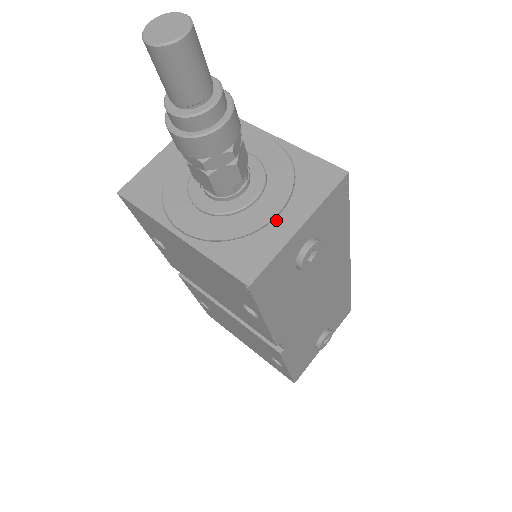
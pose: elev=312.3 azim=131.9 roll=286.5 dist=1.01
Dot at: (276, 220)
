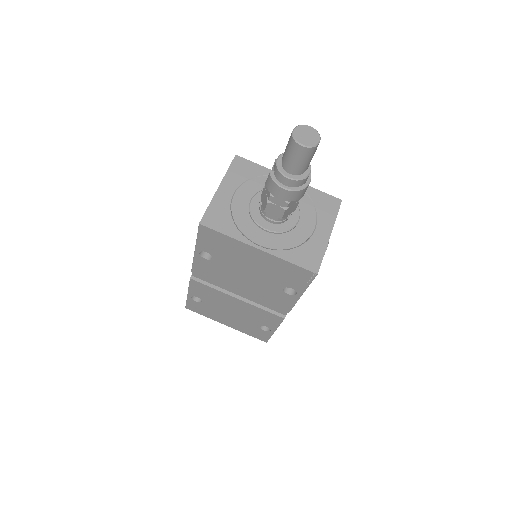
Dot at: (315, 233)
